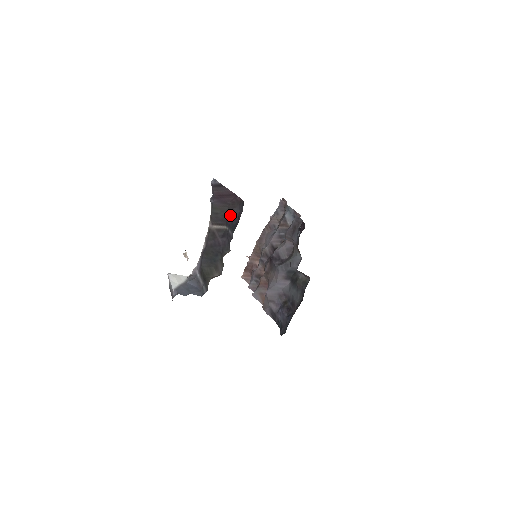
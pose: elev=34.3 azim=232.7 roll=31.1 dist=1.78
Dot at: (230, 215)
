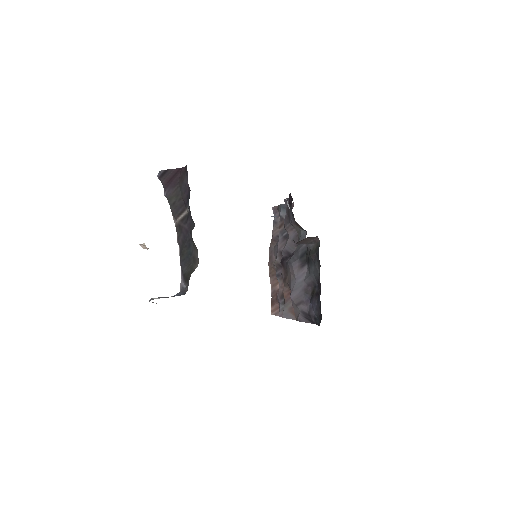
Dot at: (183, 192)
